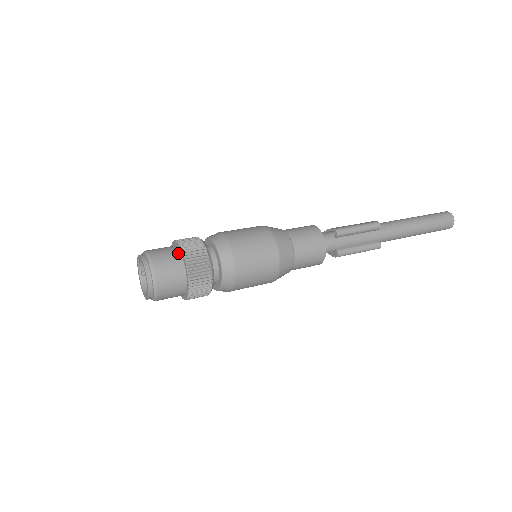
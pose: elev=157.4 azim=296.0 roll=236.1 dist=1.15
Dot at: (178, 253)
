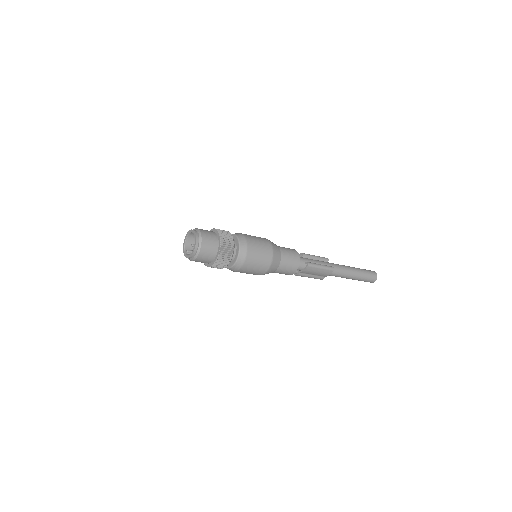
Dot at: occluded
